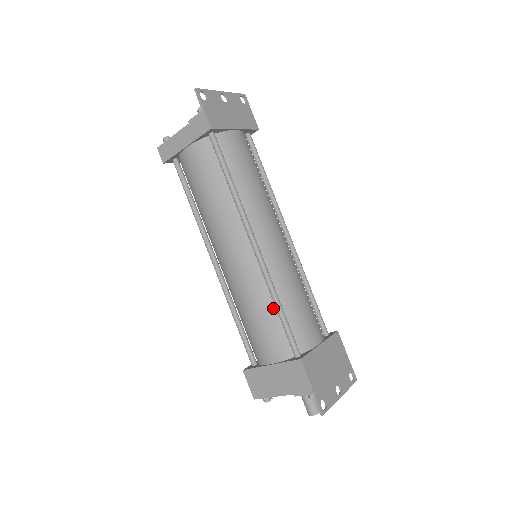
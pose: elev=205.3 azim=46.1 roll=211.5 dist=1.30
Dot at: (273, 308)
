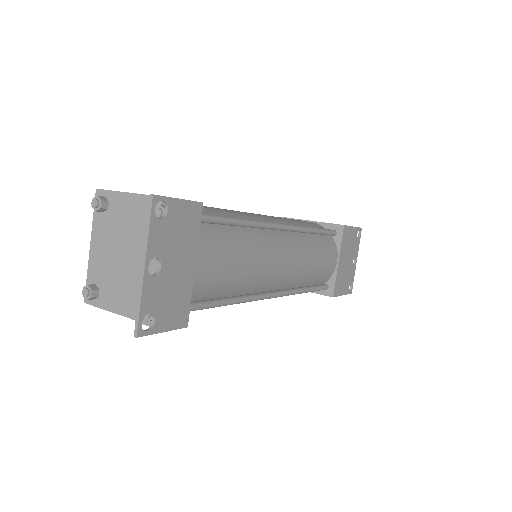
Dot at: occluded
